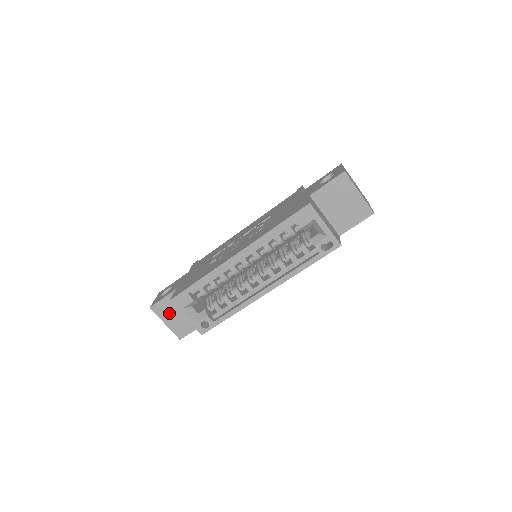
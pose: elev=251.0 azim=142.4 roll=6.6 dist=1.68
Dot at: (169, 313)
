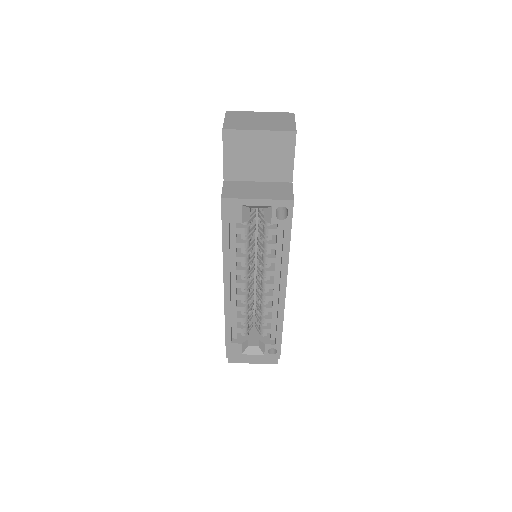
Dot at: occluded
